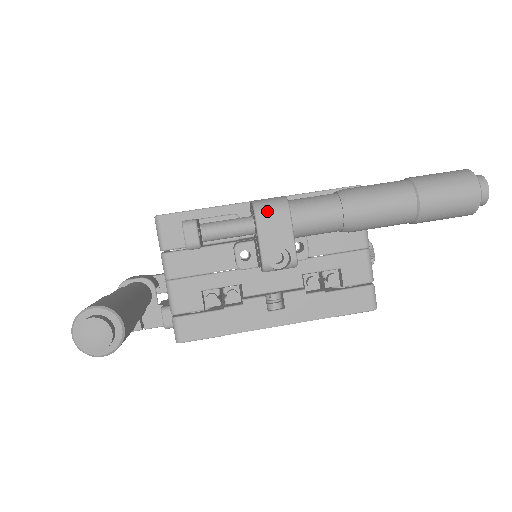
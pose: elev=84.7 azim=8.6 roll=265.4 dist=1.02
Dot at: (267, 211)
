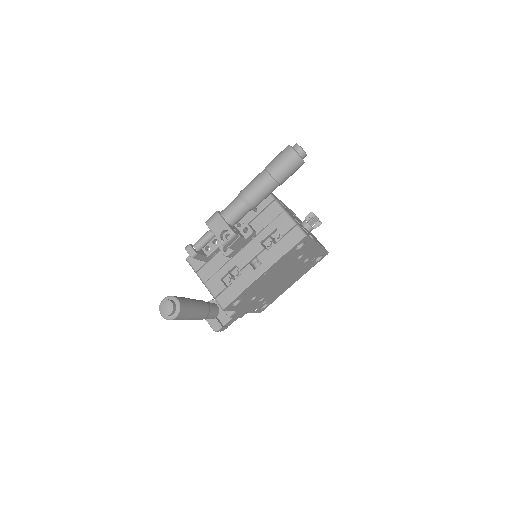
Dot at: (210, 220)
